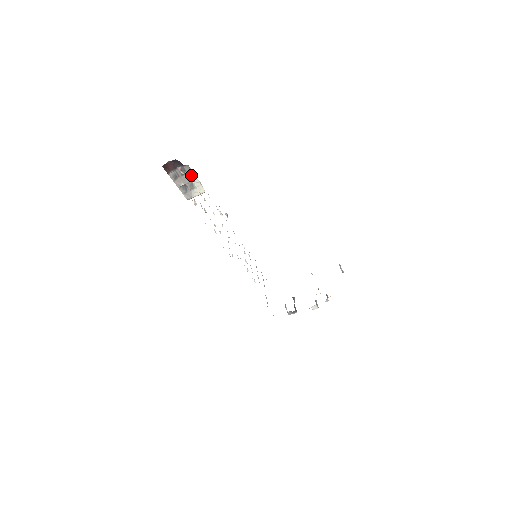
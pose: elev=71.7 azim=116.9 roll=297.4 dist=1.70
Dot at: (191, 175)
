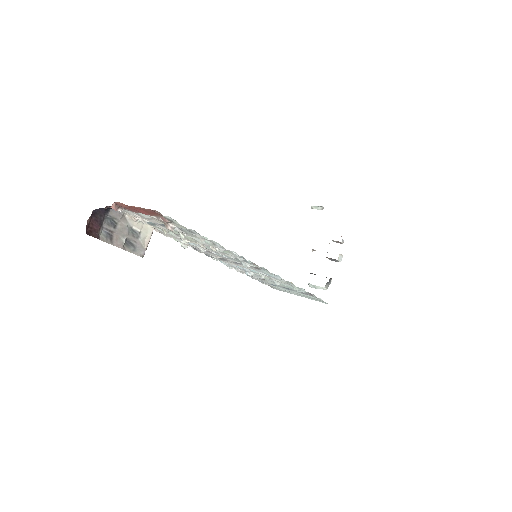
Dot at: (124, 219)
